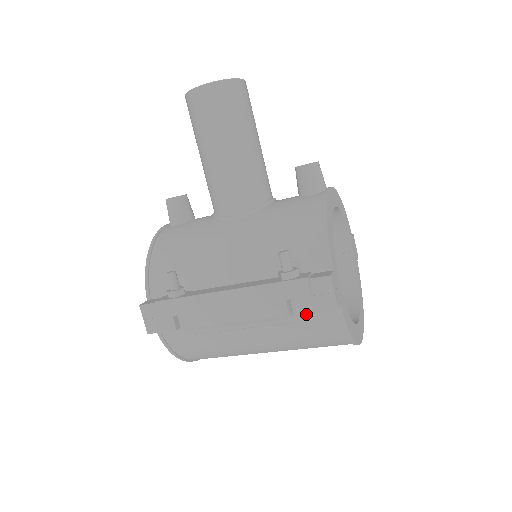
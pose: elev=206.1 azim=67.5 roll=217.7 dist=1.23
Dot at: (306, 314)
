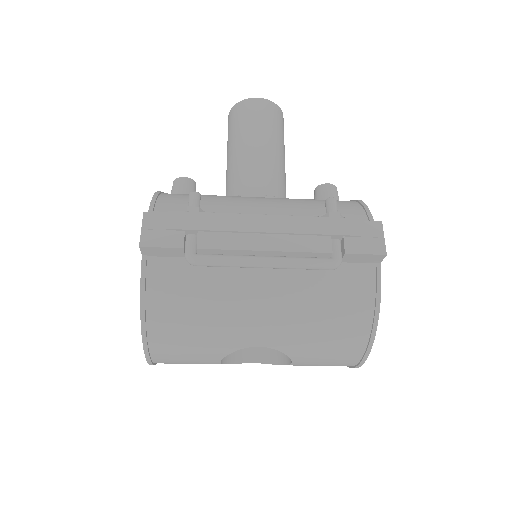
Dot at: (340, 270)
